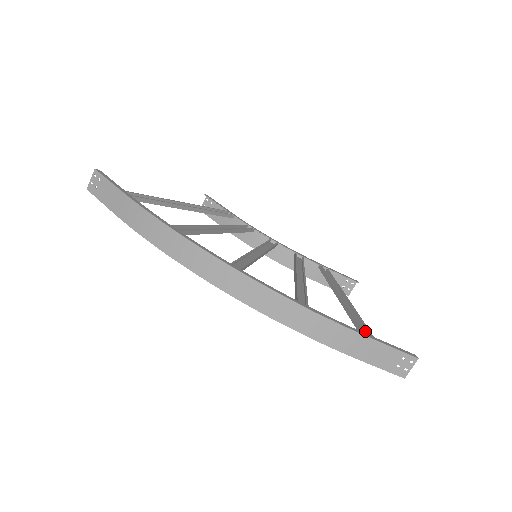
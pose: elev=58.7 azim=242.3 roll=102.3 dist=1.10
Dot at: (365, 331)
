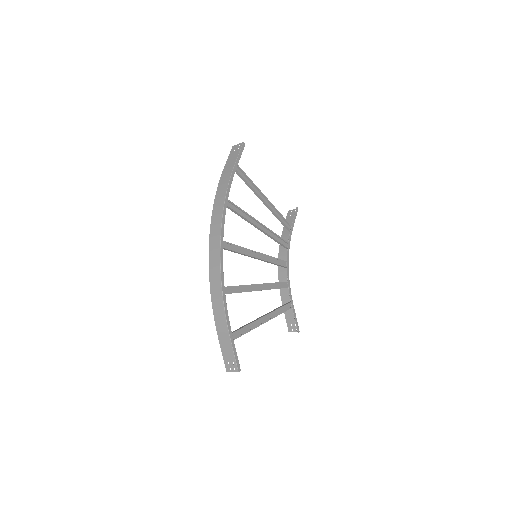
Dot at: (239, 336)
